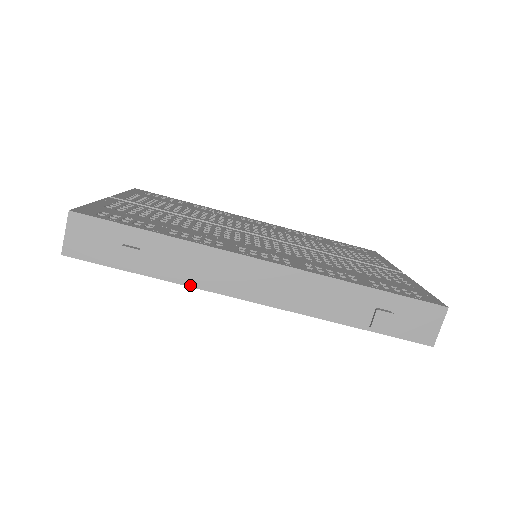
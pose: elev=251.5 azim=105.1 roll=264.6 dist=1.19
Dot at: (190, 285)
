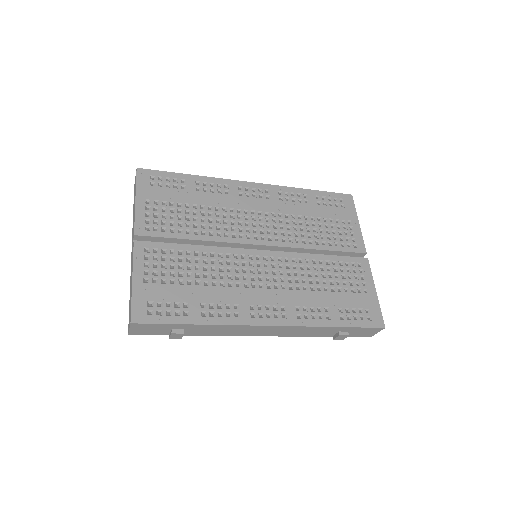
Dot at: (218, 335)
